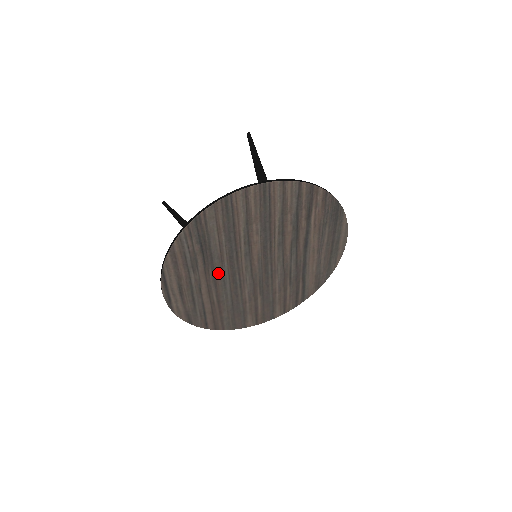
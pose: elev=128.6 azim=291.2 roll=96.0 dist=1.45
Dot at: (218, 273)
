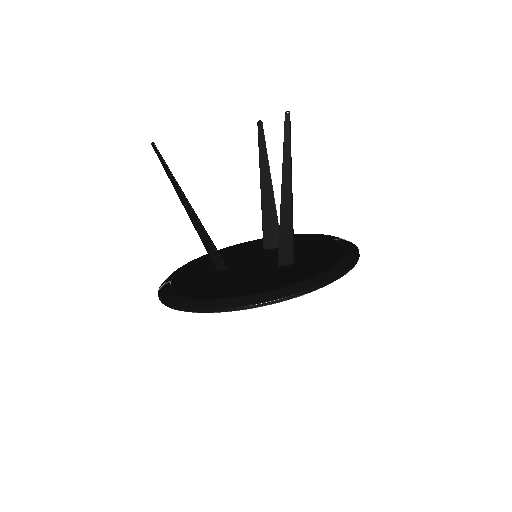
Dot at: occluded
